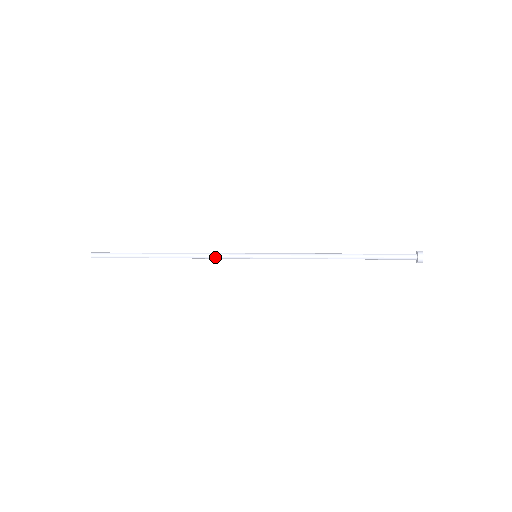
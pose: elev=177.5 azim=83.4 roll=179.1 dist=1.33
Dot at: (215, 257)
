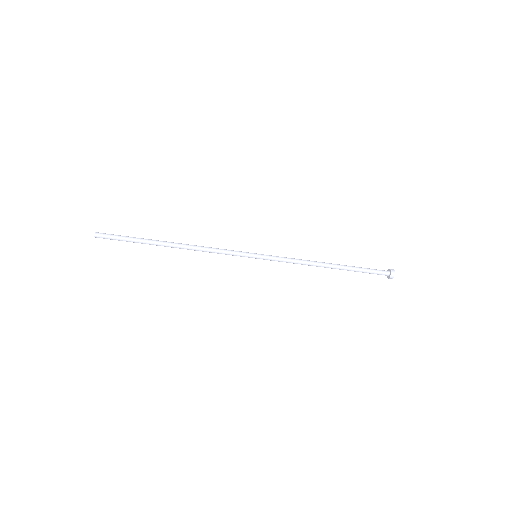
Dot at: (219, 249)
